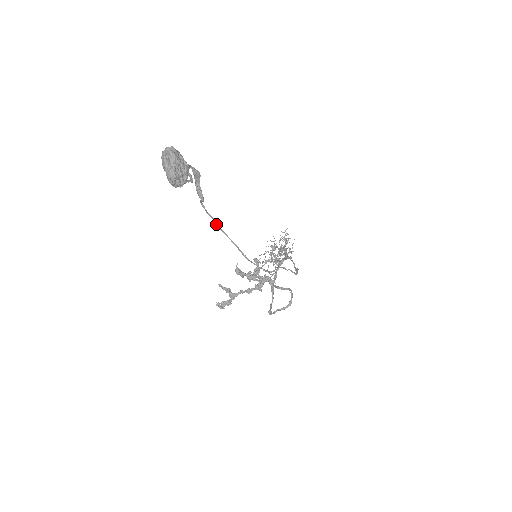
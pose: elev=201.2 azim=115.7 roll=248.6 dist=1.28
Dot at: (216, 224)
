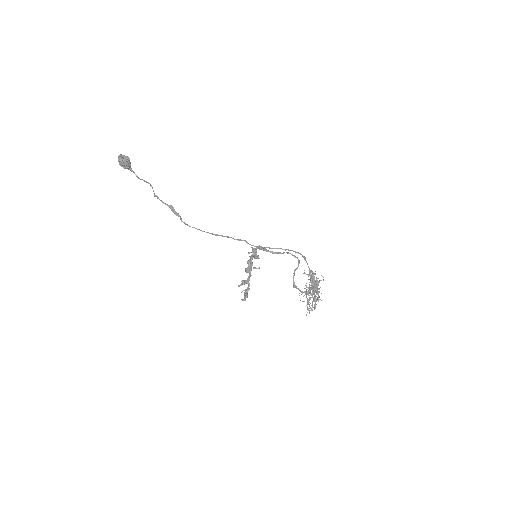
Dot at: occluded
